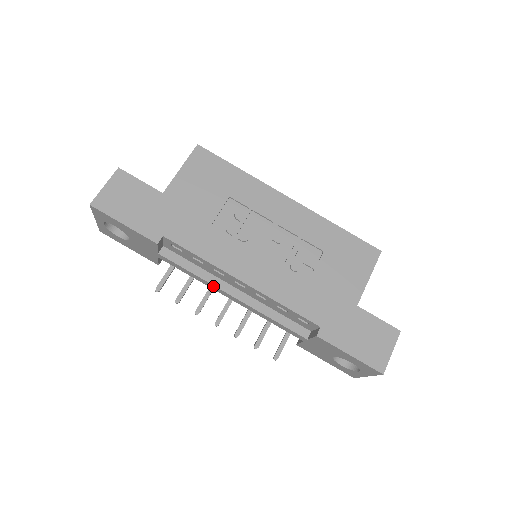
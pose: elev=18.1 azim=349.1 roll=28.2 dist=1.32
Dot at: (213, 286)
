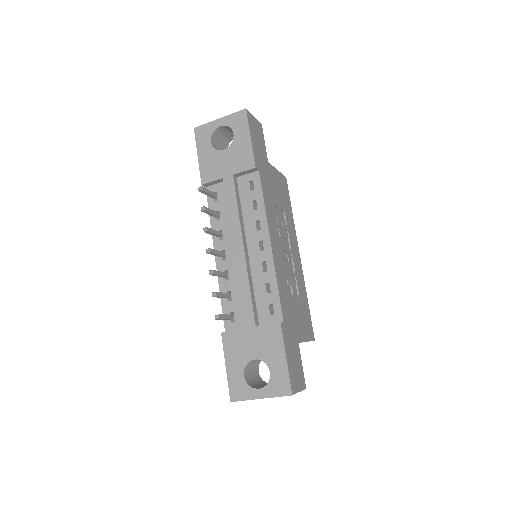
Dot at: (238, 229)
